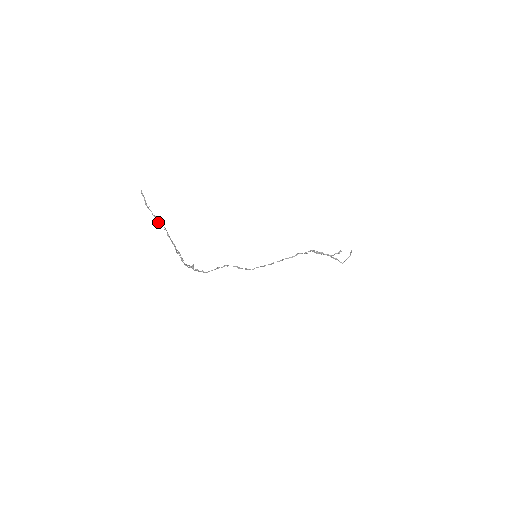
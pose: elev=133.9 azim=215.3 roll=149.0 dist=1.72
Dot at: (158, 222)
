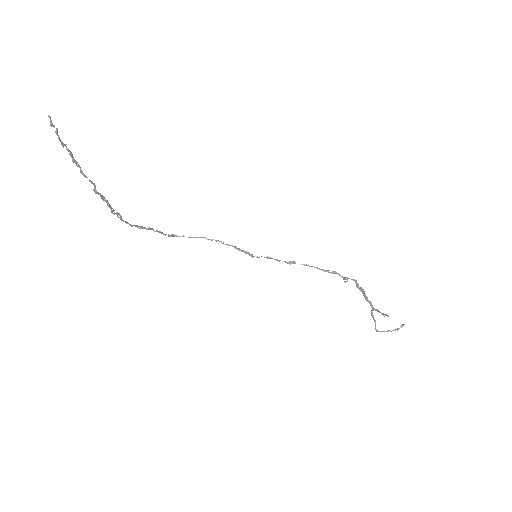
Dot at: (80, 169)
